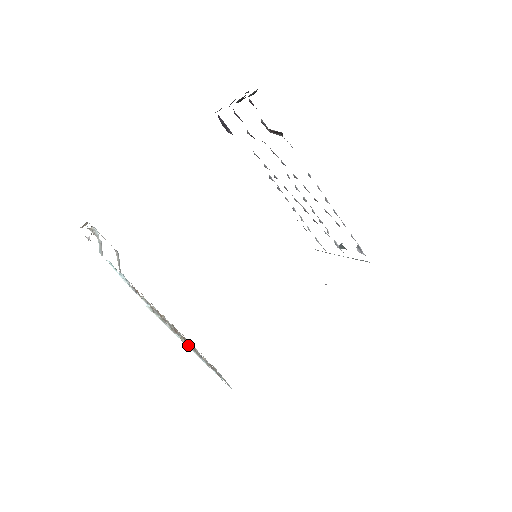
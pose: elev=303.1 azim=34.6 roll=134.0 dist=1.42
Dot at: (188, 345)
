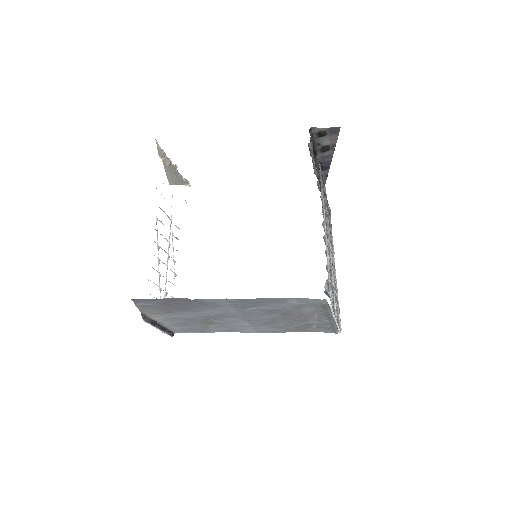
Dot at: occluded
